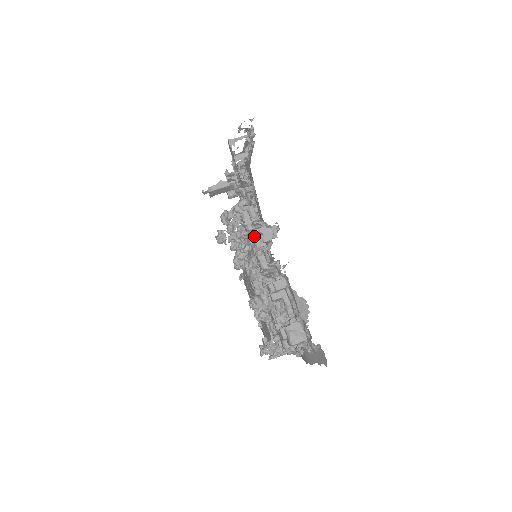
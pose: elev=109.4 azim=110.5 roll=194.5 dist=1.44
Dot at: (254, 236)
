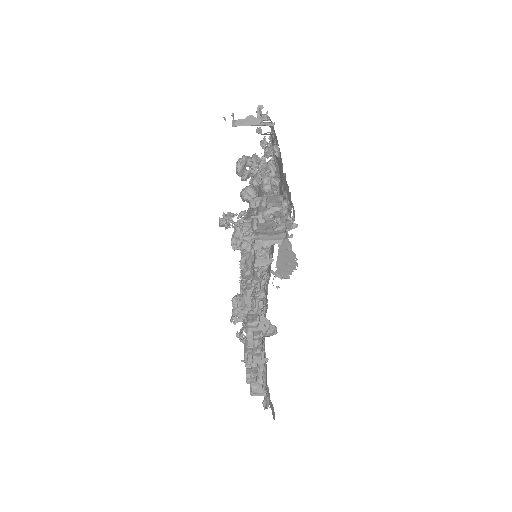
Dot at: occluded
